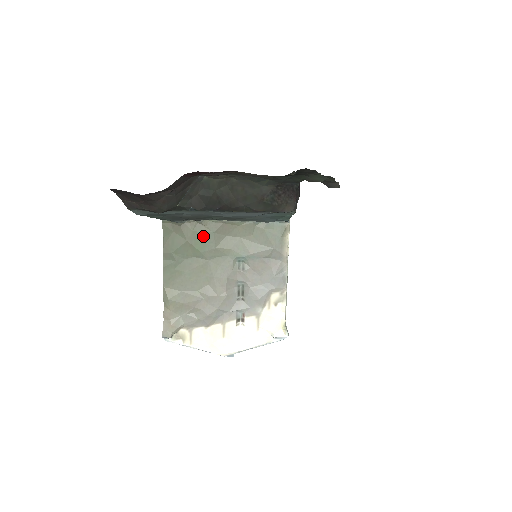
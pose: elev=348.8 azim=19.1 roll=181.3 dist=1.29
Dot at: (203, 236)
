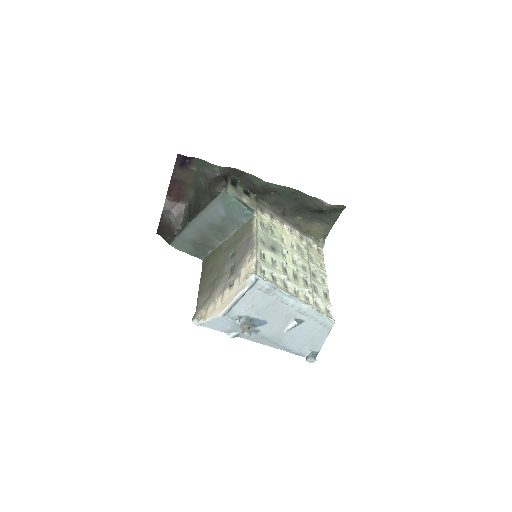
Dot at: (217, 253)
